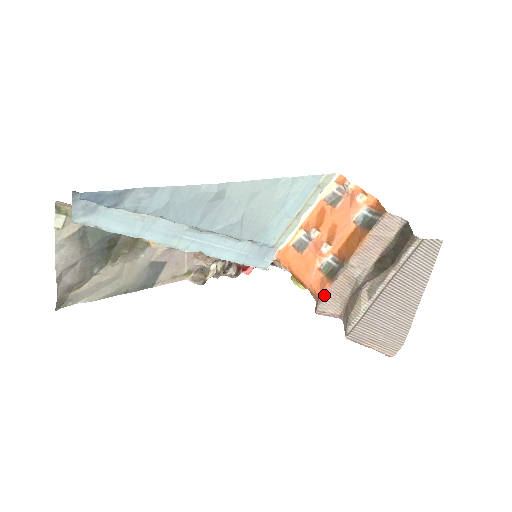
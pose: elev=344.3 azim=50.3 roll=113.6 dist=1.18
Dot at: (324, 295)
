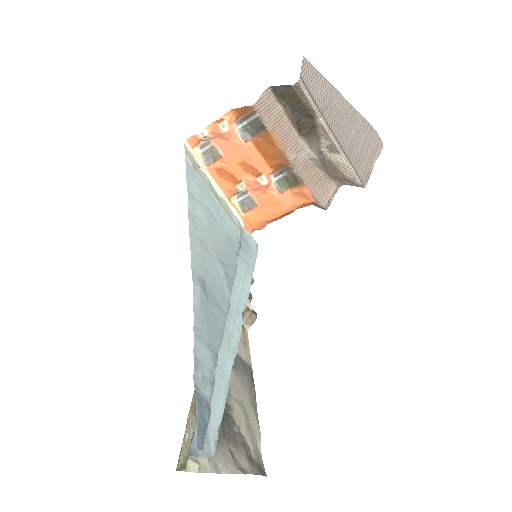
Dot at: (313, 196)
